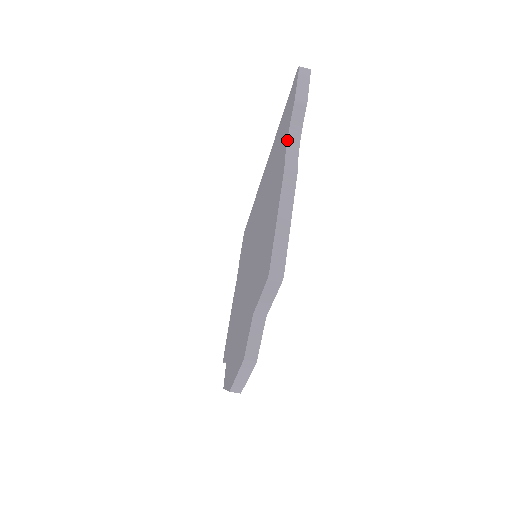
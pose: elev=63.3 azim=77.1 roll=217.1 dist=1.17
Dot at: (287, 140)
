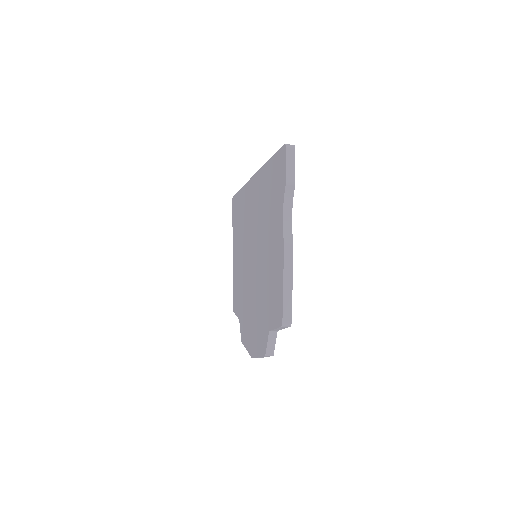
Dot at: (283, 215)
